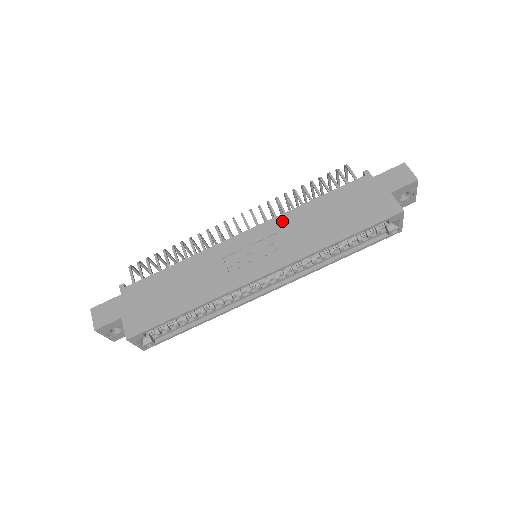
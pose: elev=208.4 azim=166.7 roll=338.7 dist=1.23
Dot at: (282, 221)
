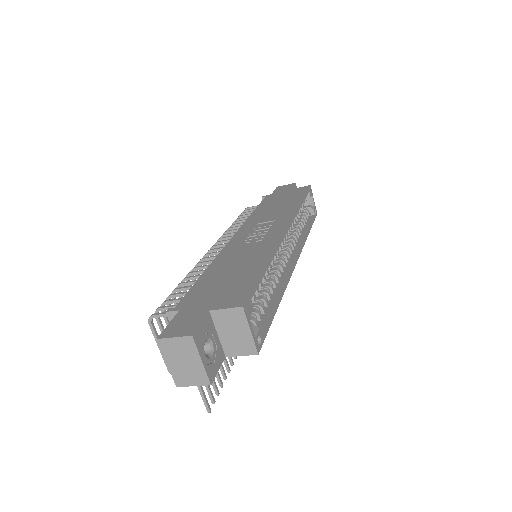
Dot at: (251, 222)
